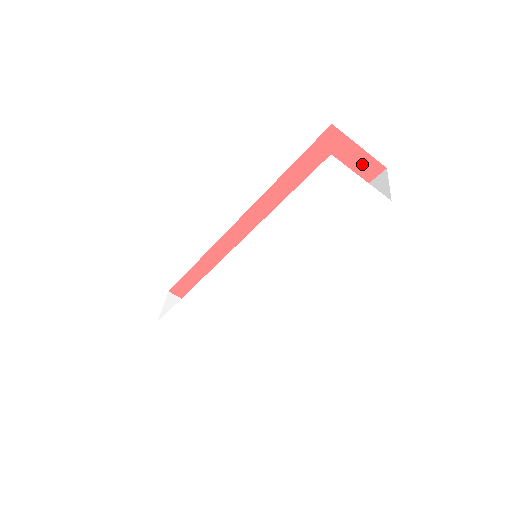
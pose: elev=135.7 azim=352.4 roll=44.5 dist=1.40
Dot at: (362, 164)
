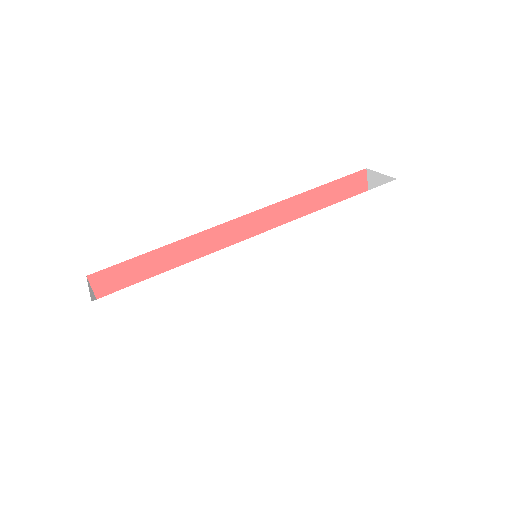
Dot at: occluded
